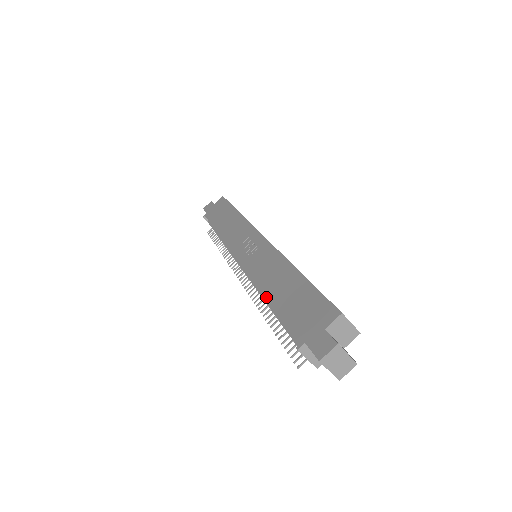
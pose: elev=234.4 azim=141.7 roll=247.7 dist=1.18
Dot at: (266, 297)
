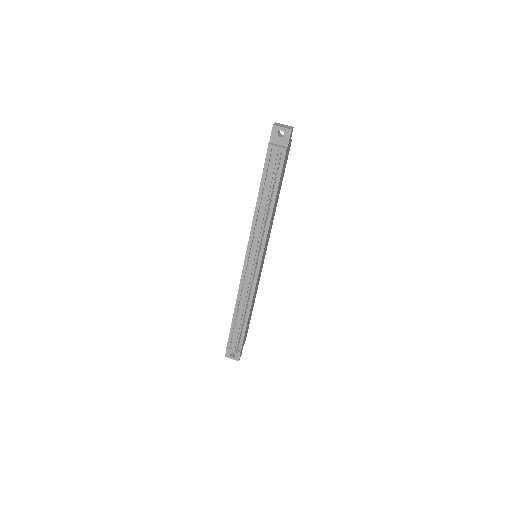
Dot at: (257, 199)
